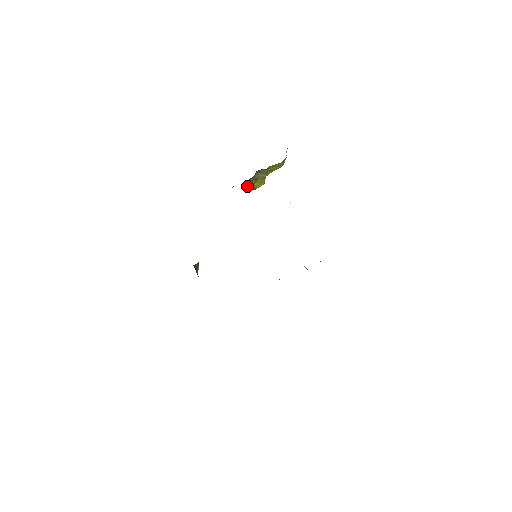
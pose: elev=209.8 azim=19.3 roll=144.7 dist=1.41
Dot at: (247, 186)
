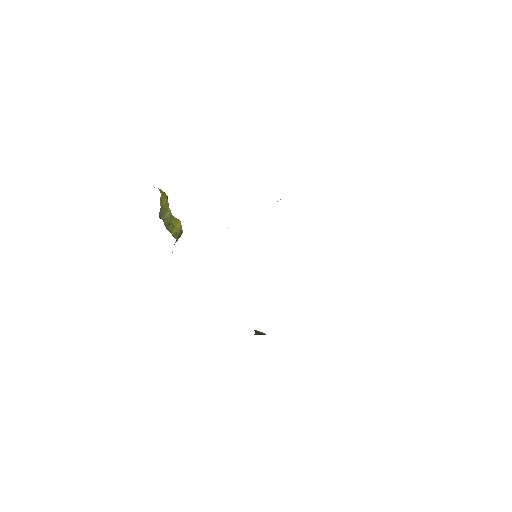
Dot at: (174, 236)
